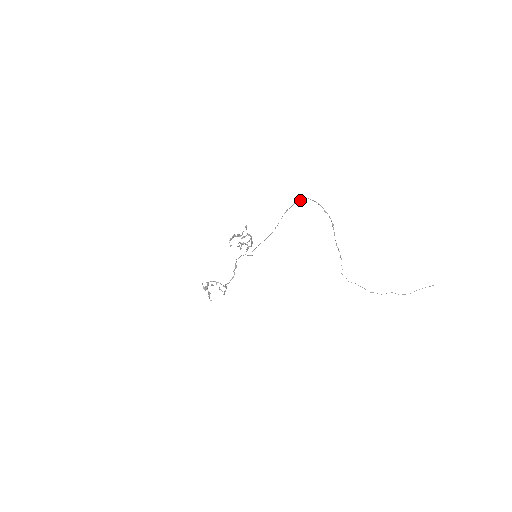
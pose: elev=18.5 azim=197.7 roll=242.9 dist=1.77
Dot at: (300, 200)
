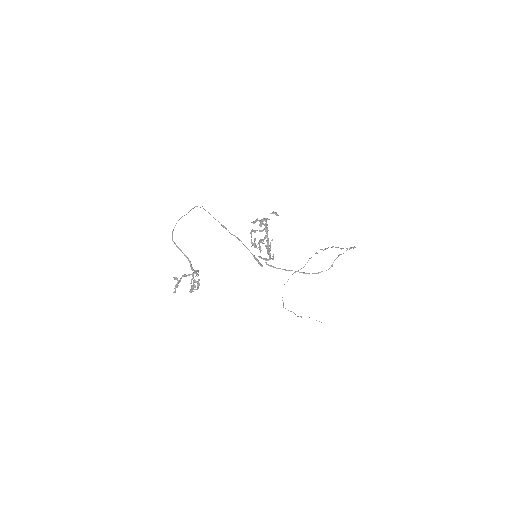
Dot at: occluded
